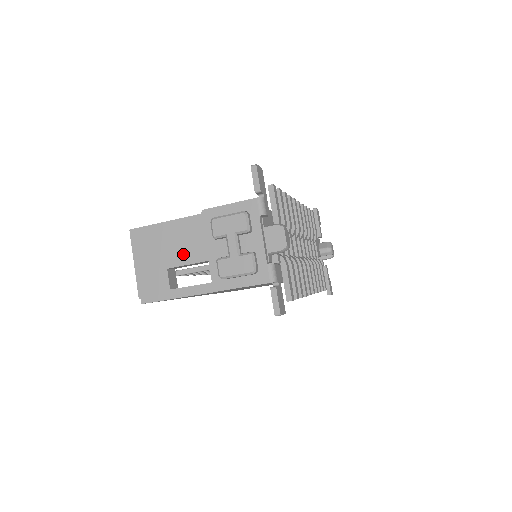
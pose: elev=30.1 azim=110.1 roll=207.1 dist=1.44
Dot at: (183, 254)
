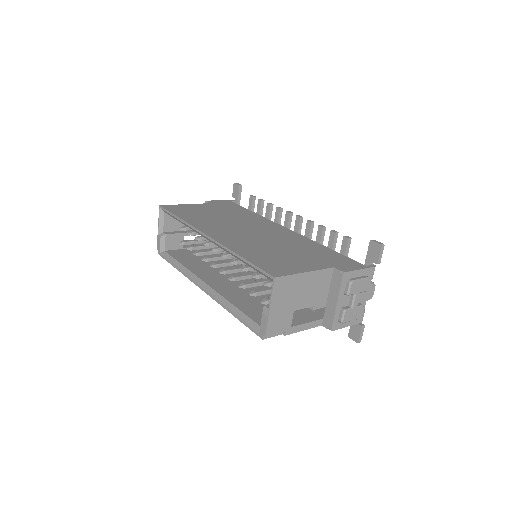
Dot at: (308, 299)
